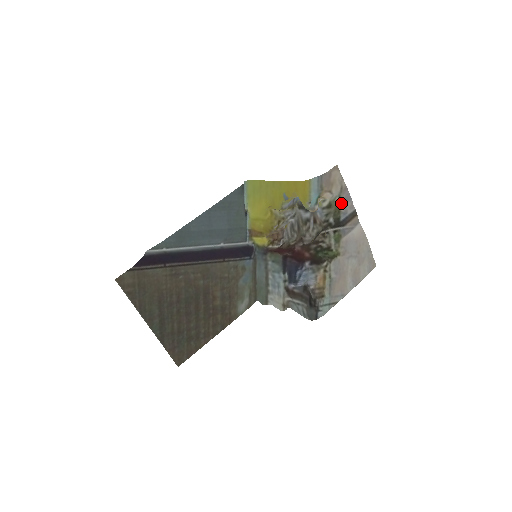
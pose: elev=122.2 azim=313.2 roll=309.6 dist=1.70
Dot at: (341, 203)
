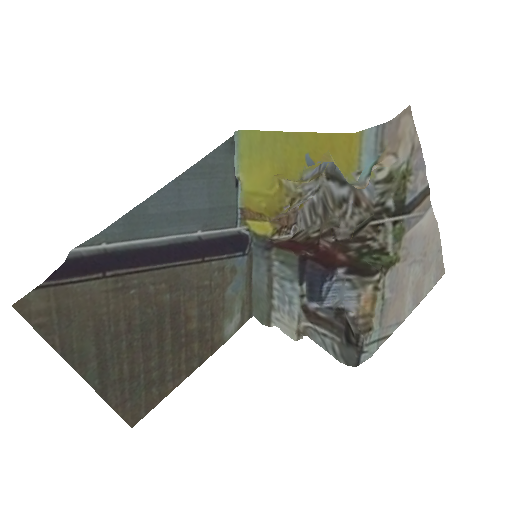
Dot at: (409, 174)
